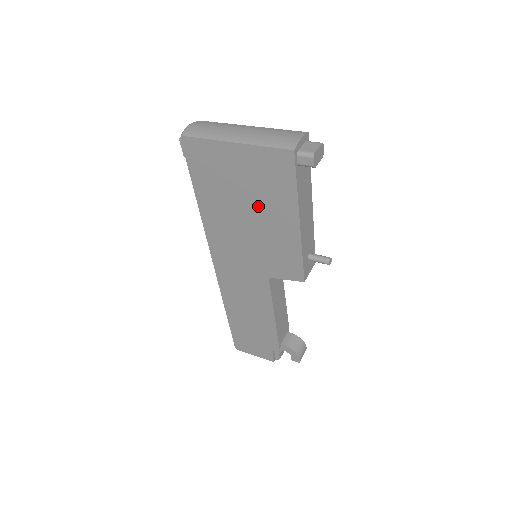
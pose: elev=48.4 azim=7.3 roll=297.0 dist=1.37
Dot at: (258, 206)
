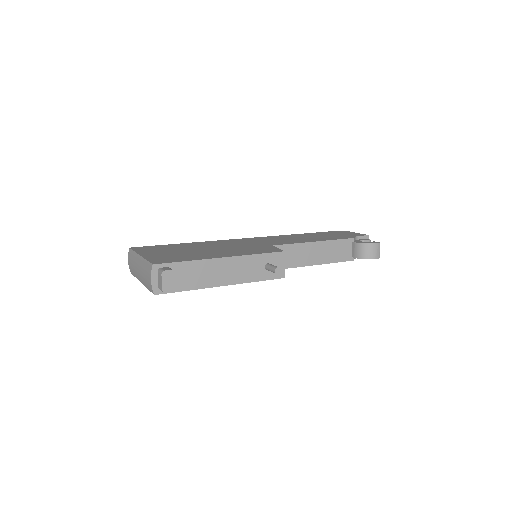
Dot at: occluded
